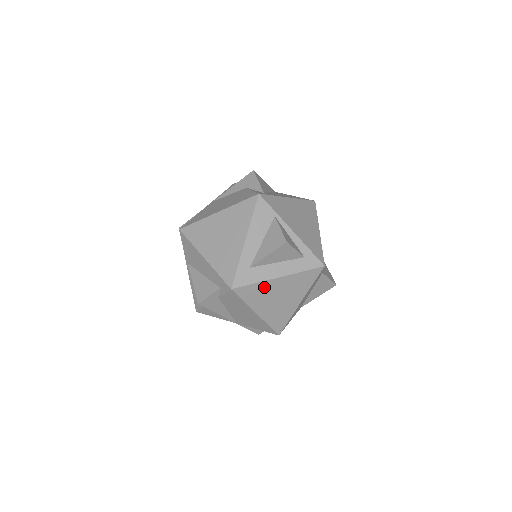
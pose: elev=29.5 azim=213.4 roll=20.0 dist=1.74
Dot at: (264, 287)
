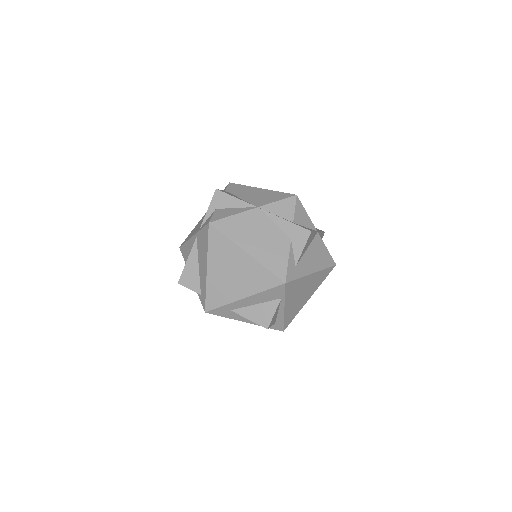
Dot at: occluded
